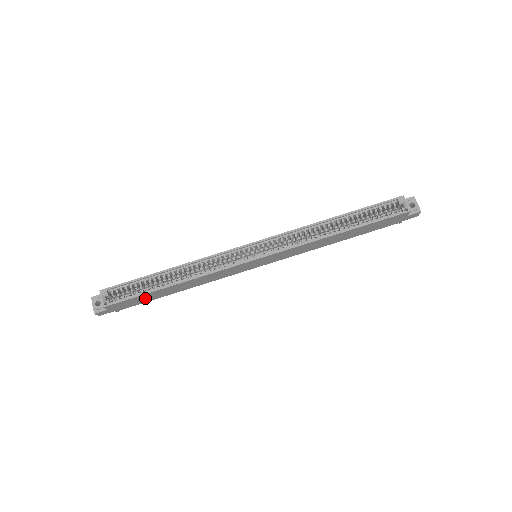
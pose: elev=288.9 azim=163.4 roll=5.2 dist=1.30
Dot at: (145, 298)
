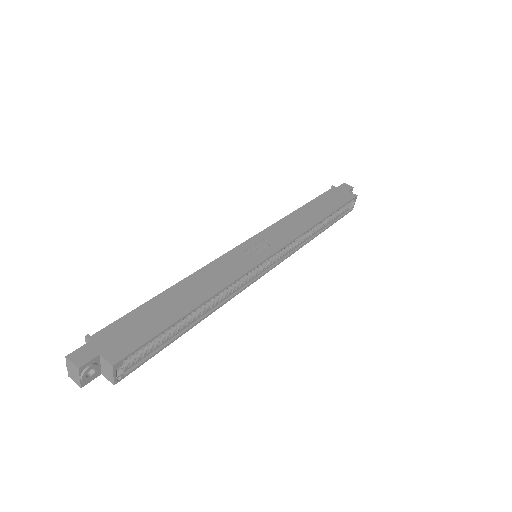
Dot at: occluded
